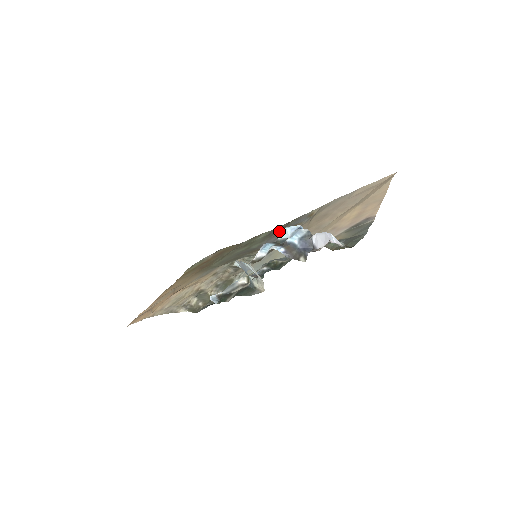
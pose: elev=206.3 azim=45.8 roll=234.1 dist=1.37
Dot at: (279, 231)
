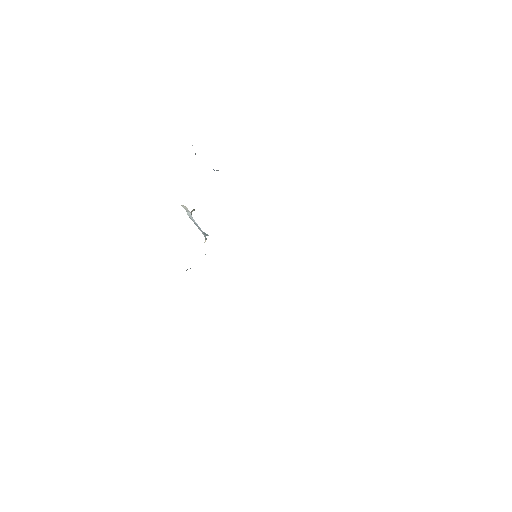
Dot at: occluded
